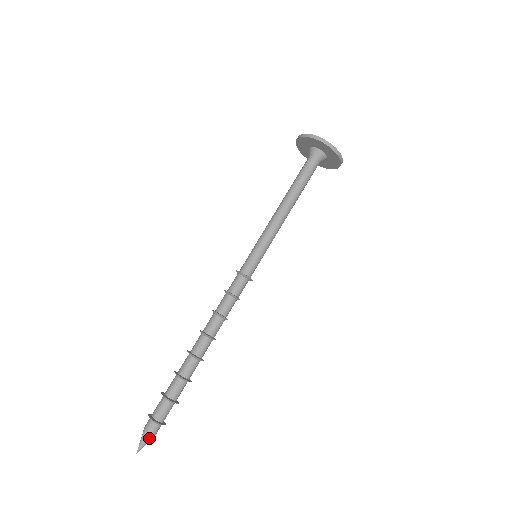
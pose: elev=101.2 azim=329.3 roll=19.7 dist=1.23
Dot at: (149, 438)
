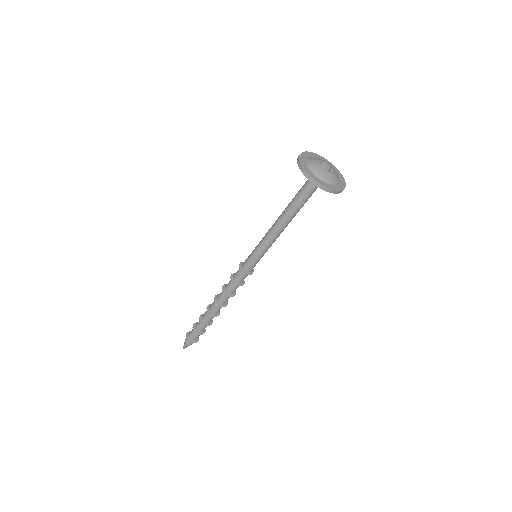
Dot at: (187, 345)
